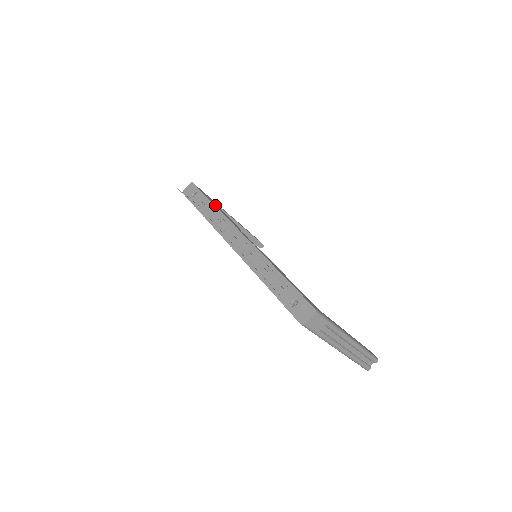
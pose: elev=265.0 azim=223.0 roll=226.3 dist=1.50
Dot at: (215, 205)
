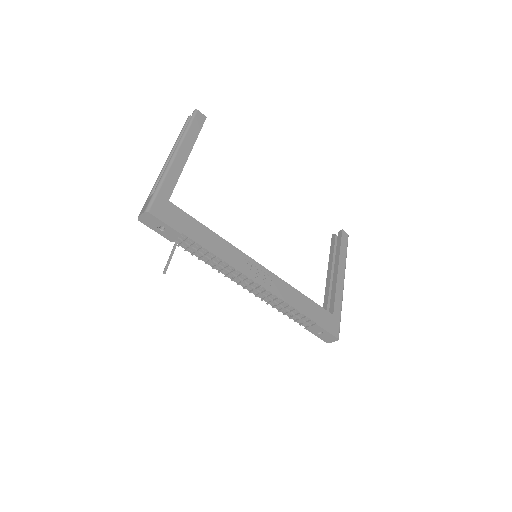
Dot at: (200, 241)
